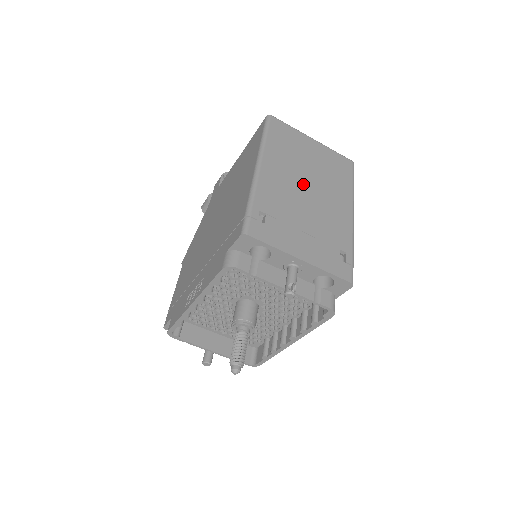
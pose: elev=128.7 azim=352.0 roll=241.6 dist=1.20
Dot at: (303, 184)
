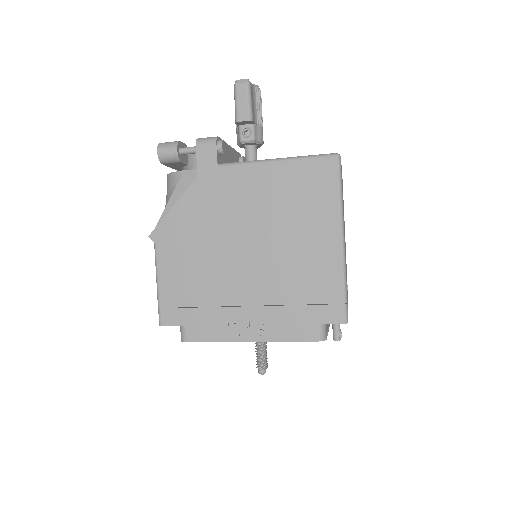
Dot at: occluded
